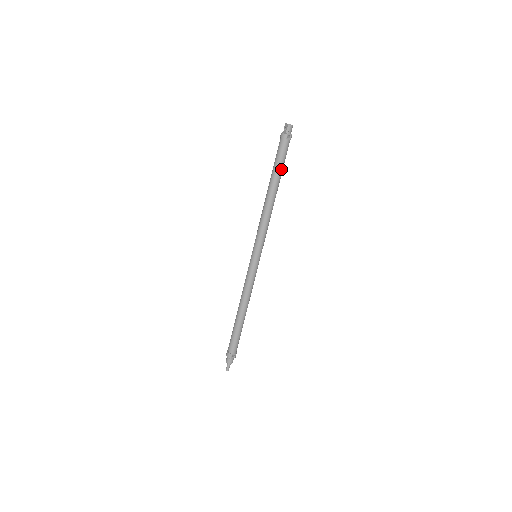
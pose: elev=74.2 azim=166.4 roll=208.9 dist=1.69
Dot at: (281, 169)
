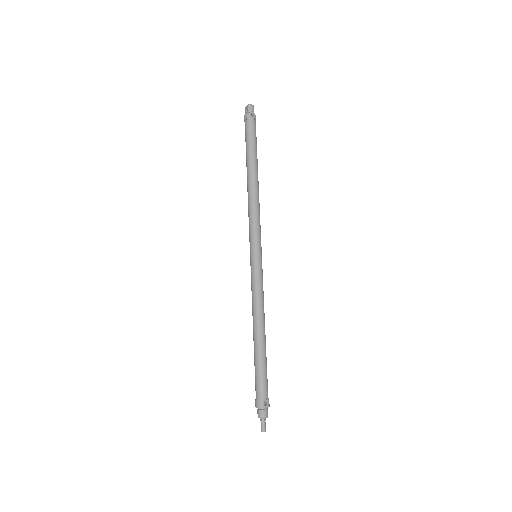
Dot at: (255, 149)
